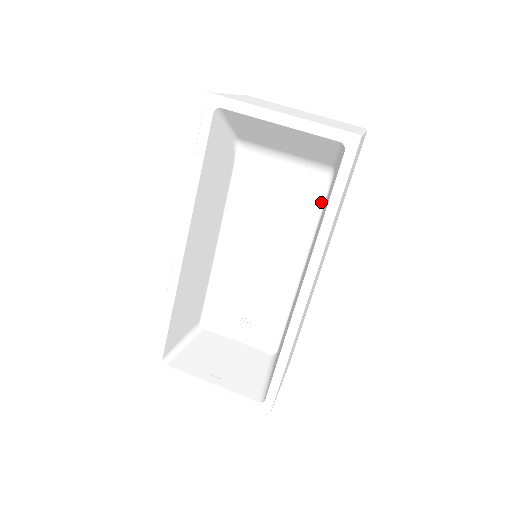
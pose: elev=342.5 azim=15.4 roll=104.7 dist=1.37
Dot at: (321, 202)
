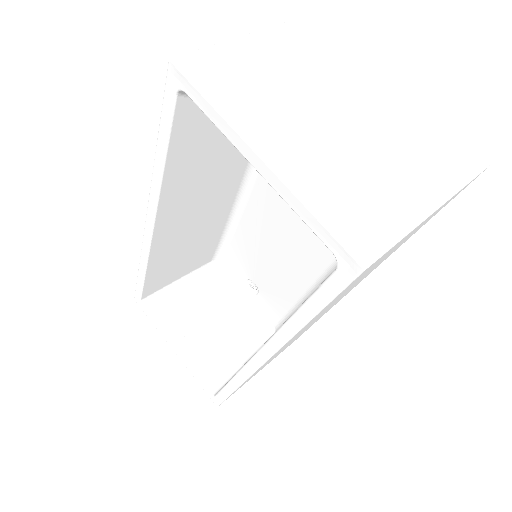
Dot at: occluded
